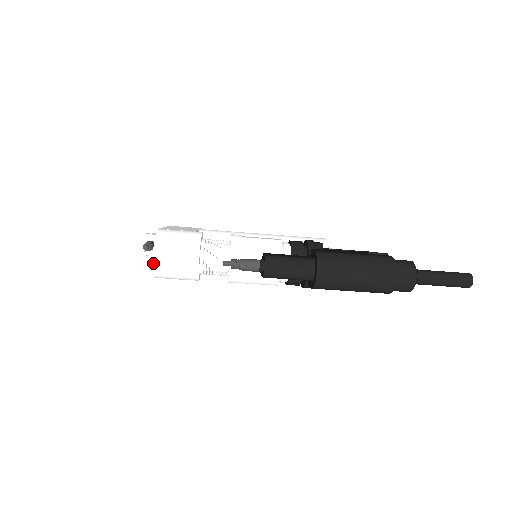
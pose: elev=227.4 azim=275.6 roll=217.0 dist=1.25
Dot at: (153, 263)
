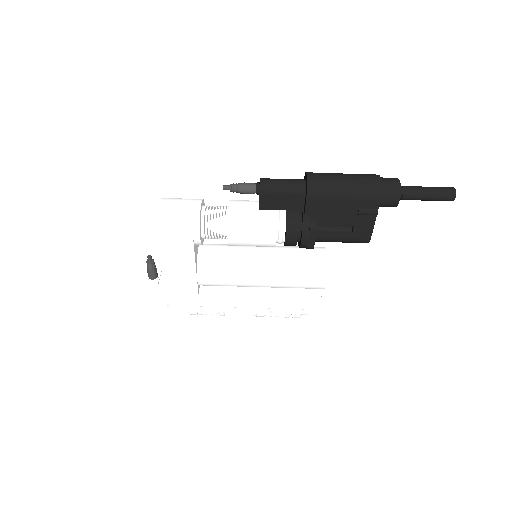
Dot at: (158, 207)
